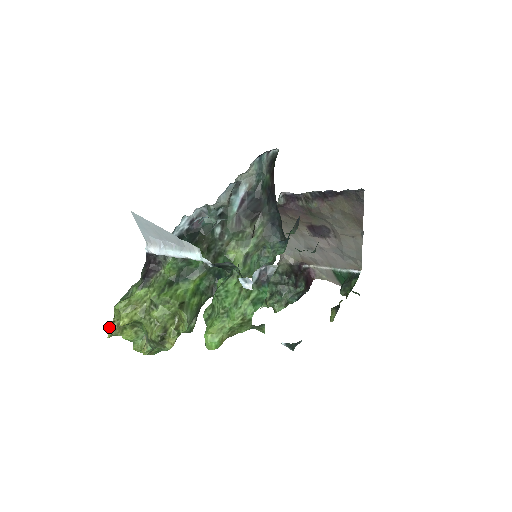
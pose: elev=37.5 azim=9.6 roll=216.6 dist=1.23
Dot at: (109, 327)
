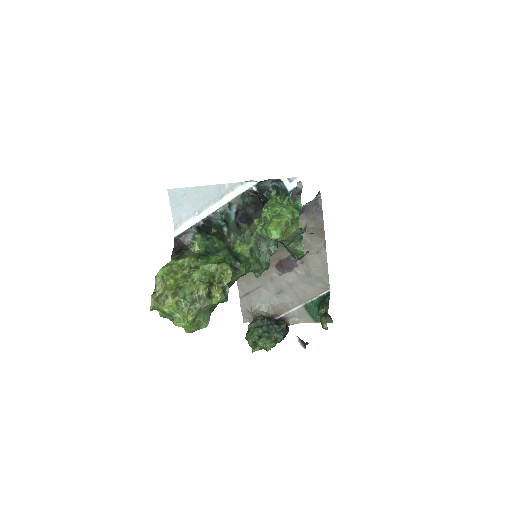
Dot at: (152, 297)
